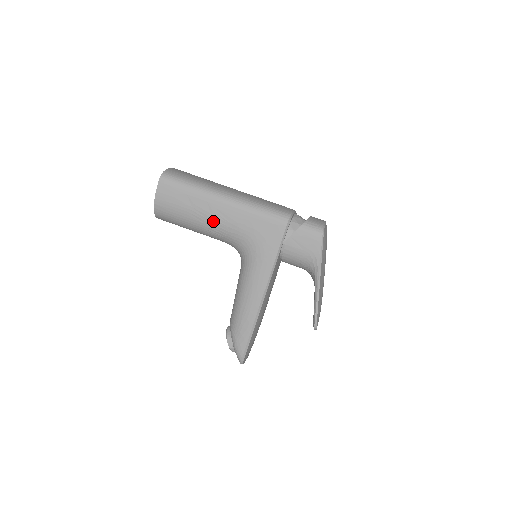
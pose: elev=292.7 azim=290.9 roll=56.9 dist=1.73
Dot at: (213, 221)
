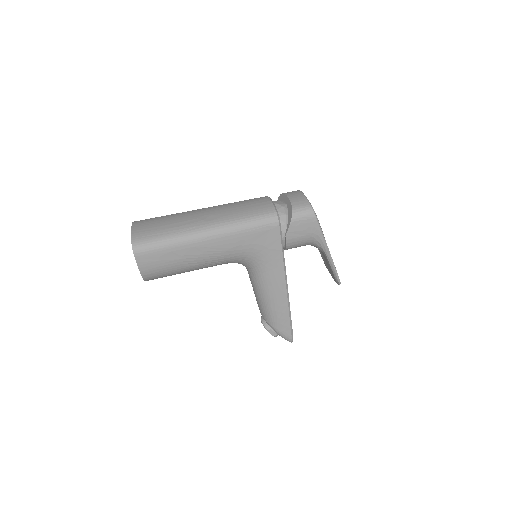
Dot at: (208, 258)
